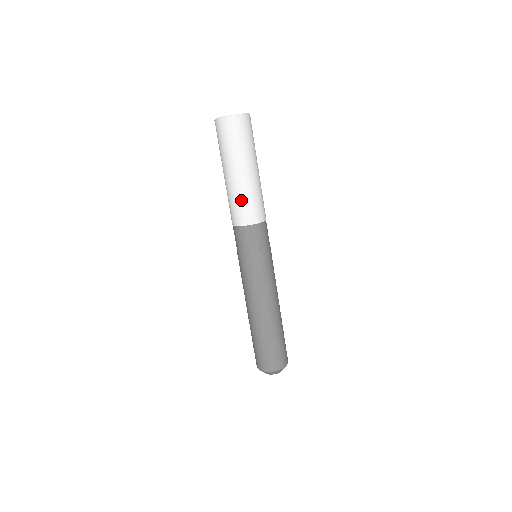
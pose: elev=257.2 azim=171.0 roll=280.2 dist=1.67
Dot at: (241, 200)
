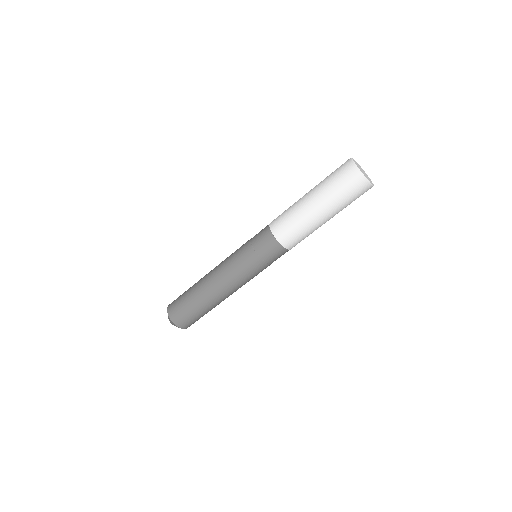
Dot at: (307, 235)
